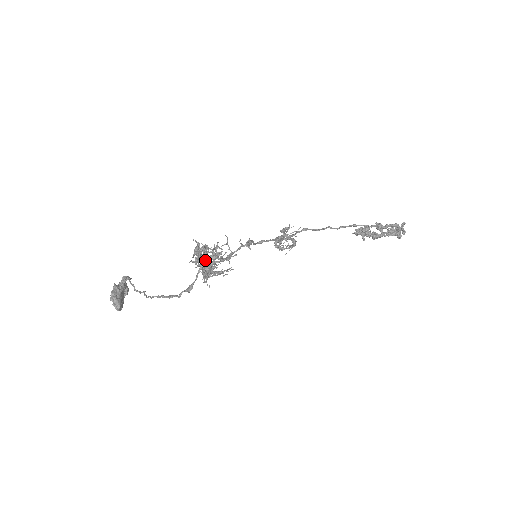
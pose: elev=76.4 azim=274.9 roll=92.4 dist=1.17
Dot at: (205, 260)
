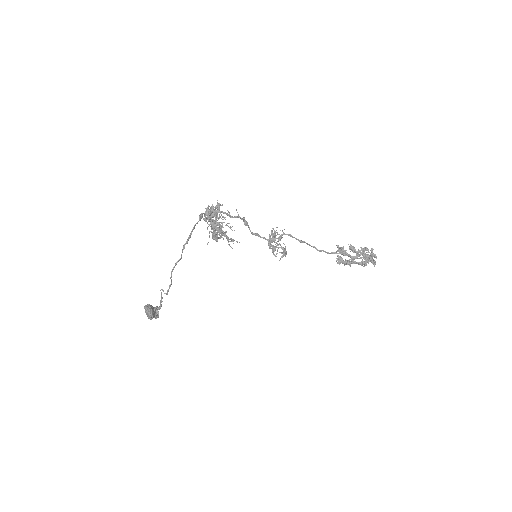
Dot at: (212, 207)
